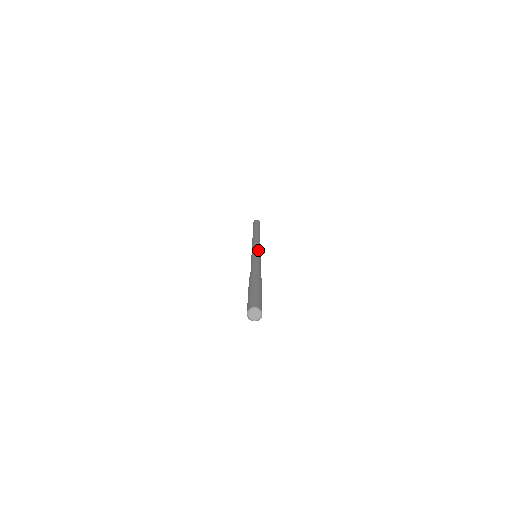
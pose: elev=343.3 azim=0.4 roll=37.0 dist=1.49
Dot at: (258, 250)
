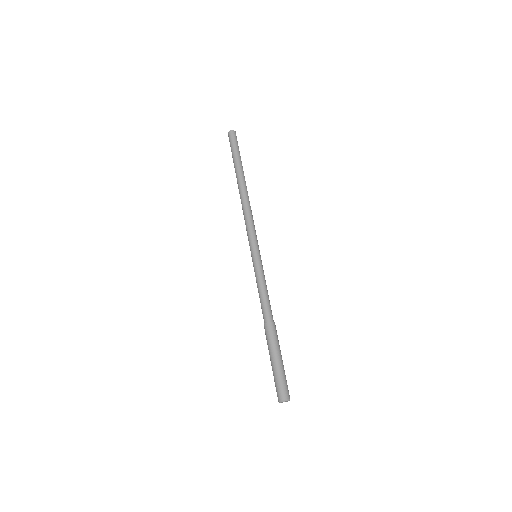
Dot at: (253, 248)
